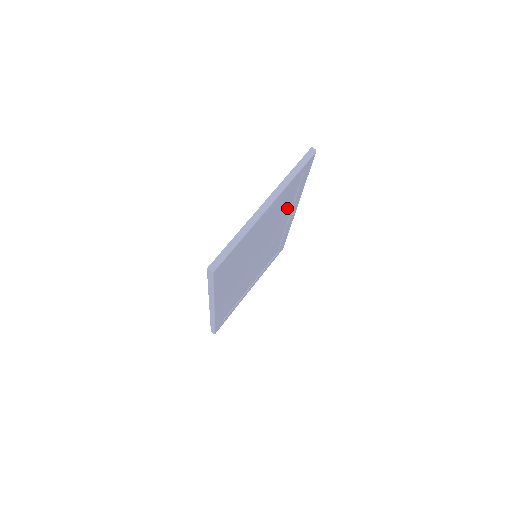
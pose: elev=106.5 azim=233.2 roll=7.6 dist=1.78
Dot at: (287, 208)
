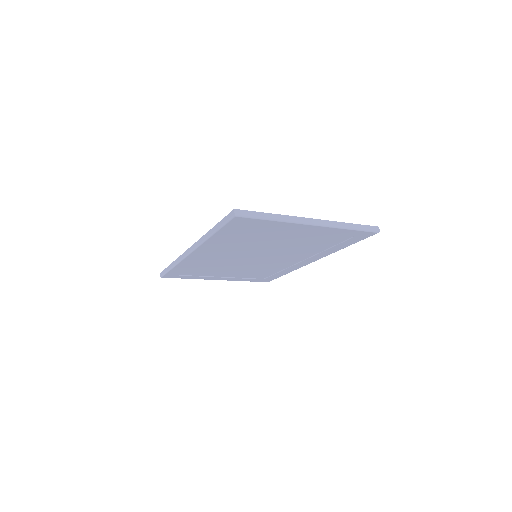
Dot at: (313, 250)
